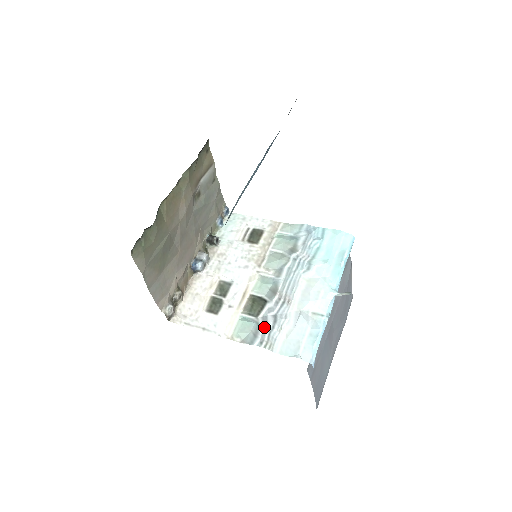
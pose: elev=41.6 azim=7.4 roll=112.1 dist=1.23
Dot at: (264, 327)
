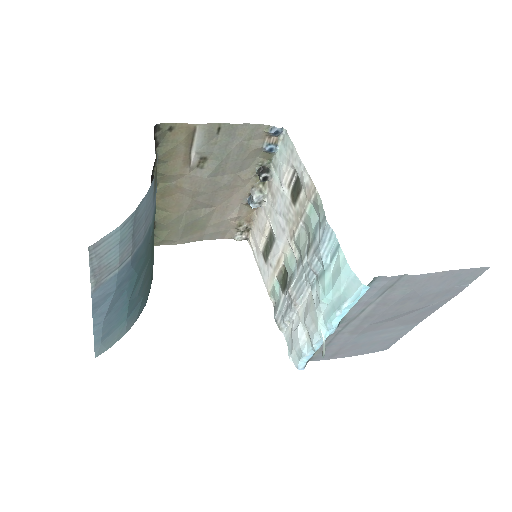
Dot at: (279, 310)
